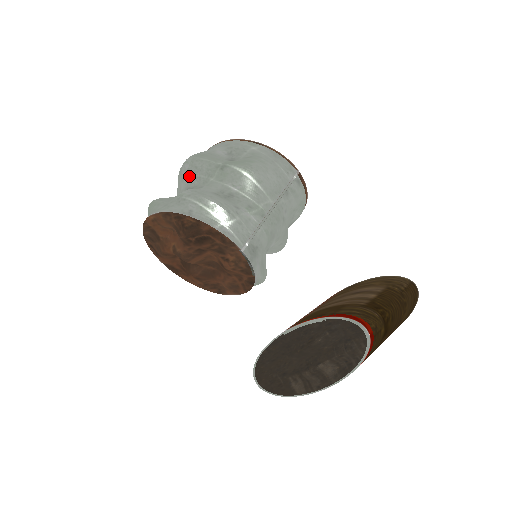
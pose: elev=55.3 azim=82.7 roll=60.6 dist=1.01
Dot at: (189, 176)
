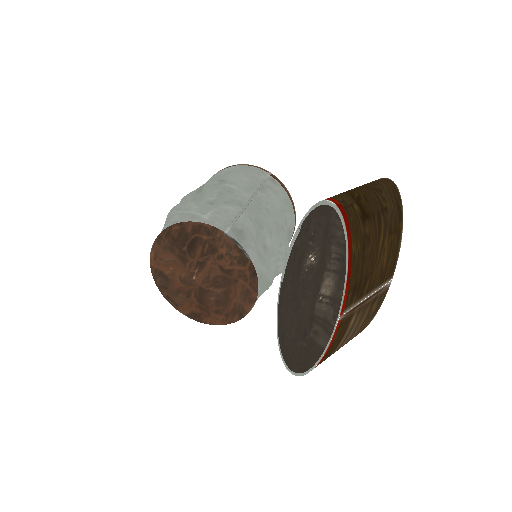
Dot at: occluded
